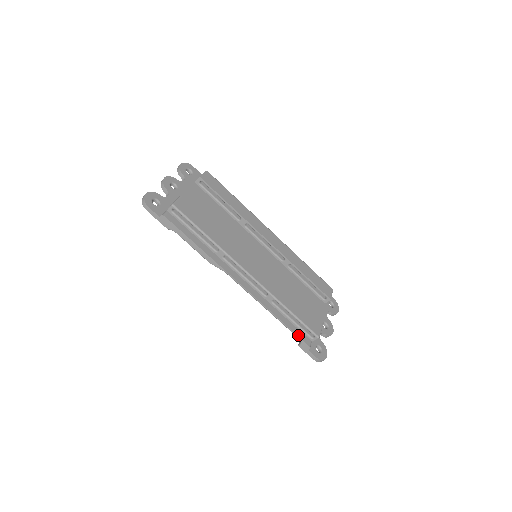
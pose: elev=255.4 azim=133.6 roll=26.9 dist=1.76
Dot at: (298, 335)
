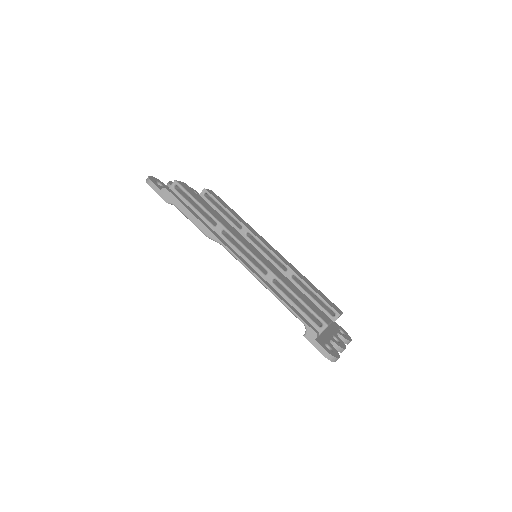
Dot at: (302, 319)
